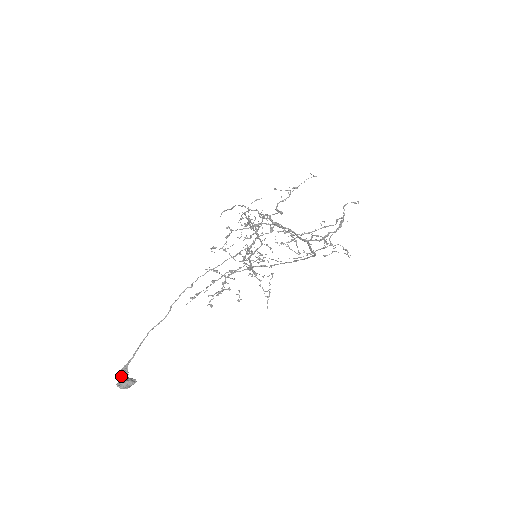
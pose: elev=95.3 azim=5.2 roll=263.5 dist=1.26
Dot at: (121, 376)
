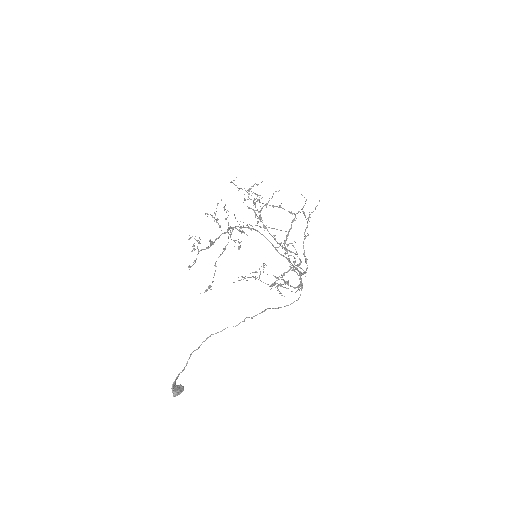
Dot at: (174, 387)
